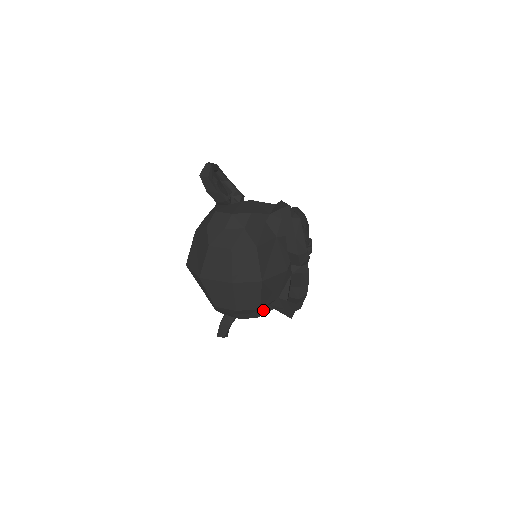
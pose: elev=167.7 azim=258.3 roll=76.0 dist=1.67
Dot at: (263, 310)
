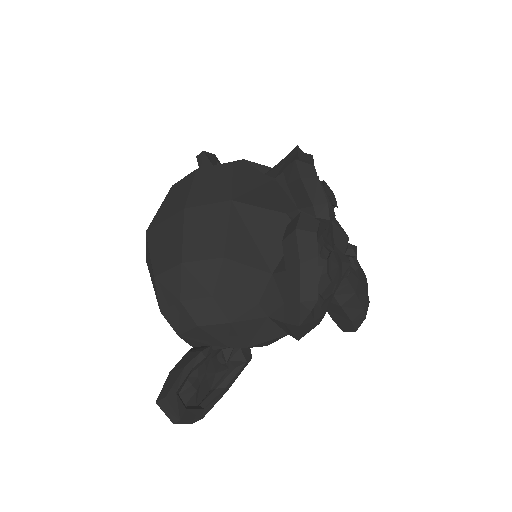
Dot at: (244, 310)
